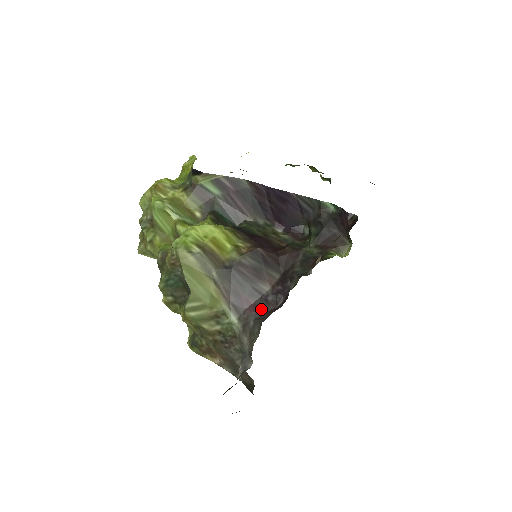
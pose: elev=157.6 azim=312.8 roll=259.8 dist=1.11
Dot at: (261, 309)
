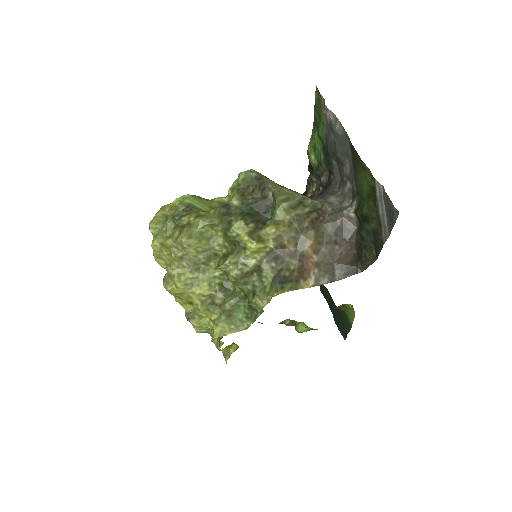
Dot at: occluded
